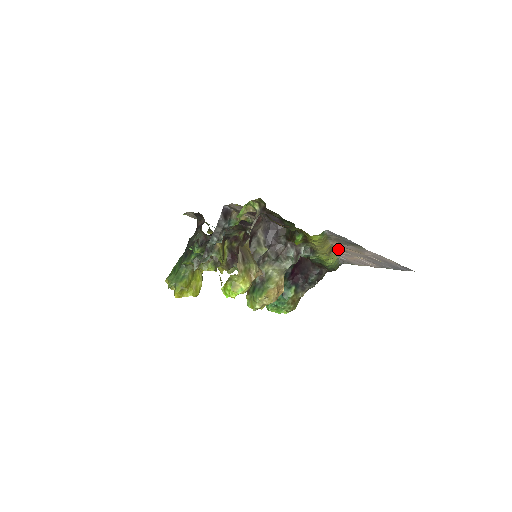
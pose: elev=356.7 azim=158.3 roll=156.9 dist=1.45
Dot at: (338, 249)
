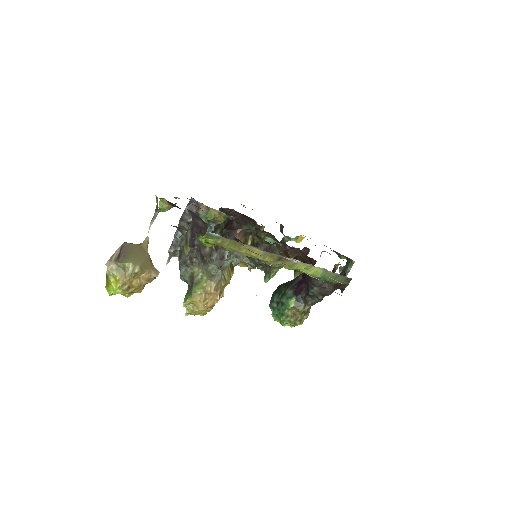
Dot at: (287, 258)
